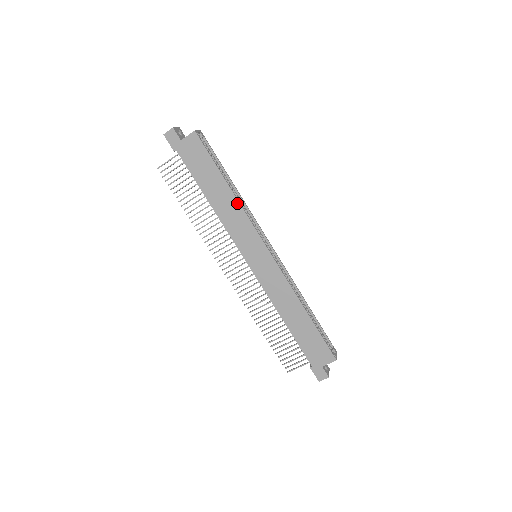
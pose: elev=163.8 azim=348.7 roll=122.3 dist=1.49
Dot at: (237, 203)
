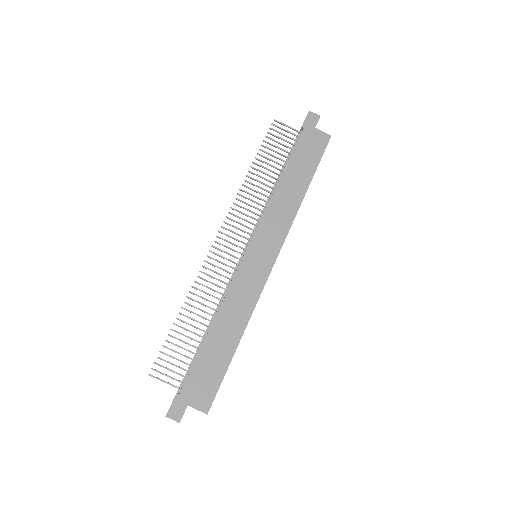
Dot at: (297, 206)
